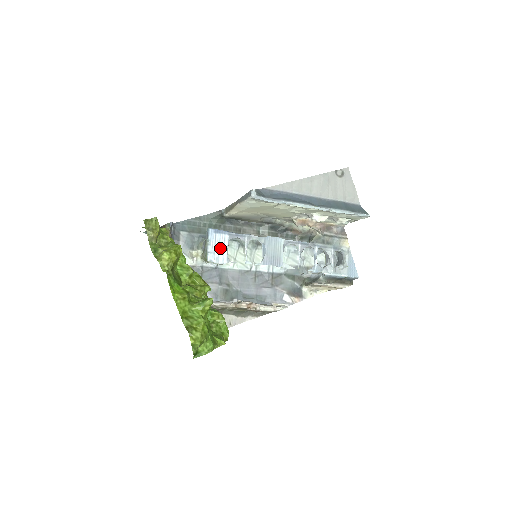
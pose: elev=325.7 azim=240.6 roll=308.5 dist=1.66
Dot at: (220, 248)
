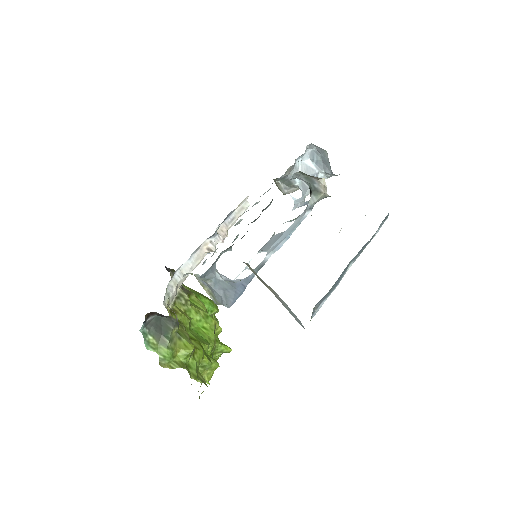
Dot at: occluded
